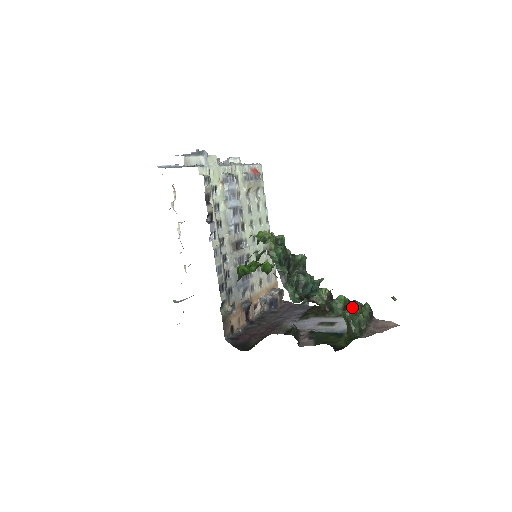
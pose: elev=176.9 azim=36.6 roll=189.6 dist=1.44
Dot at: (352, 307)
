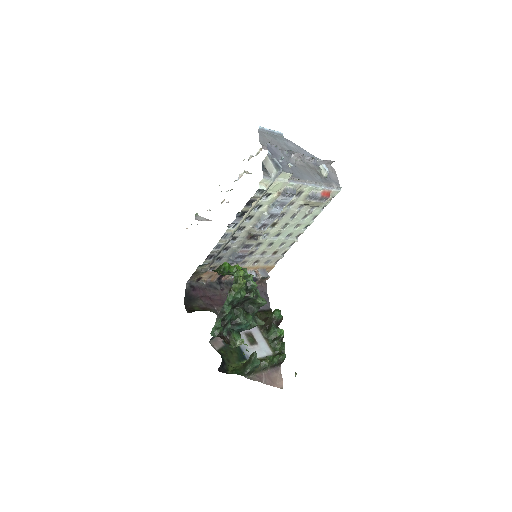
Dot at: (279, 344)
